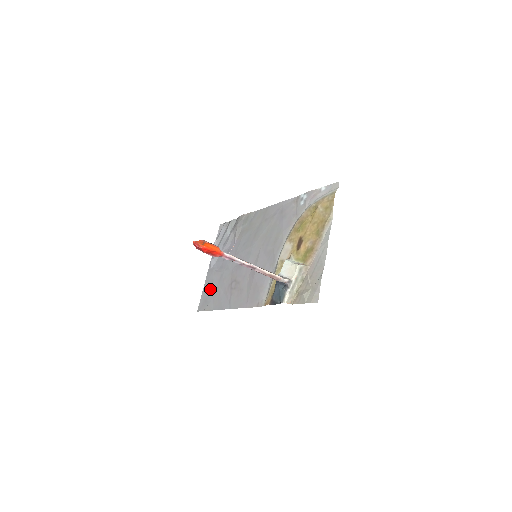
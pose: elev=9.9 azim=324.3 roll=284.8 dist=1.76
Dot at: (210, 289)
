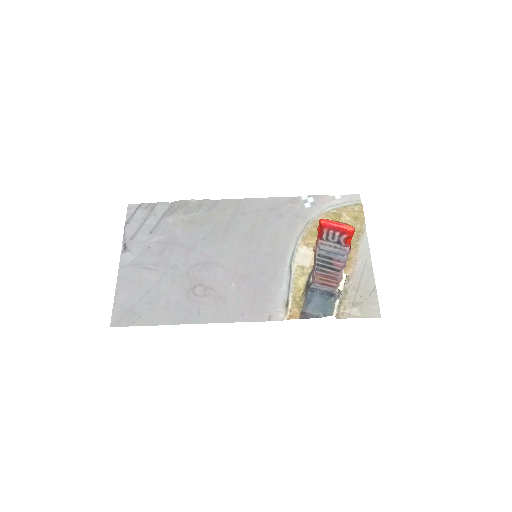
Dot at: (138, 294)
